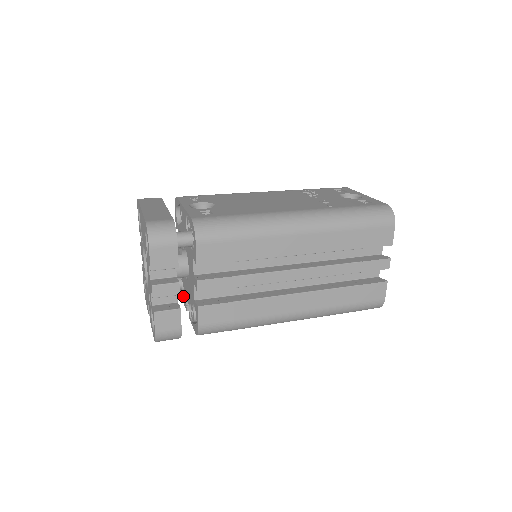
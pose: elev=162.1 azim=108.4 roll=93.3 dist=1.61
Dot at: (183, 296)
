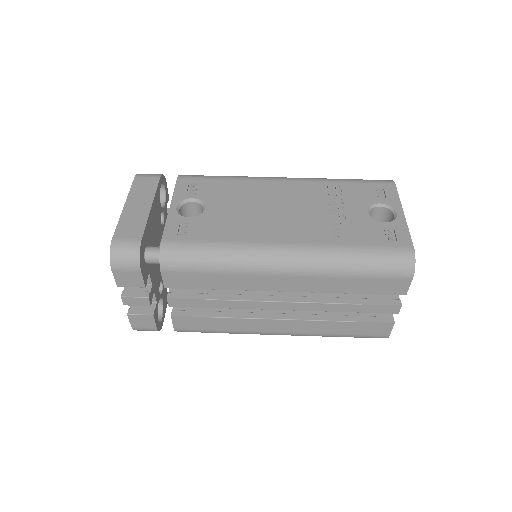
Dot at: occluded
